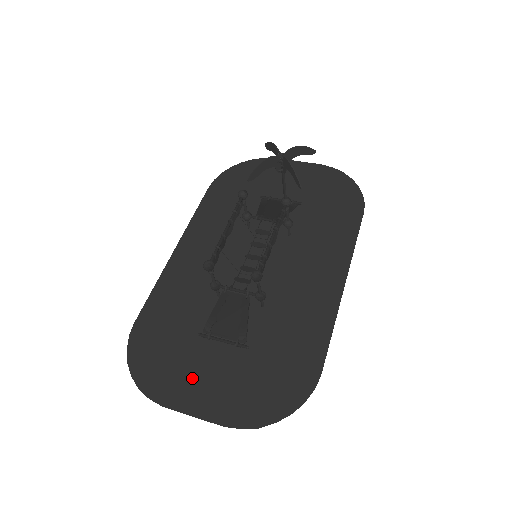
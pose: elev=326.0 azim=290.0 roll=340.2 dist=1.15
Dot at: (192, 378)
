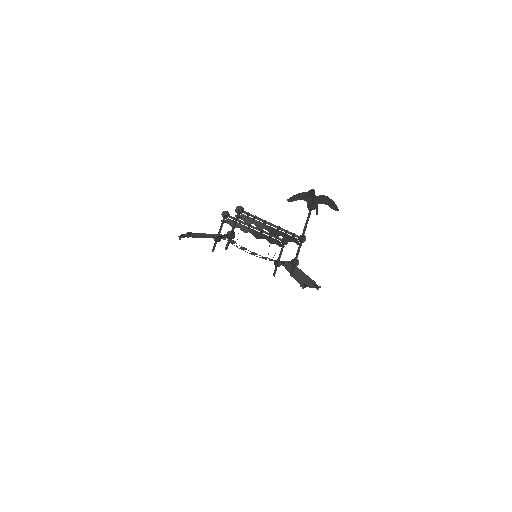
Dot at: occluded
